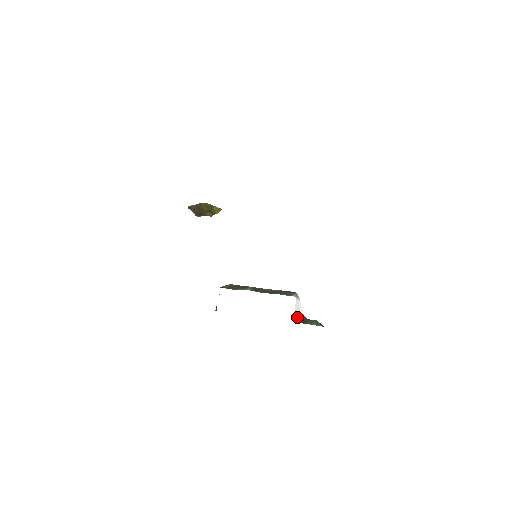
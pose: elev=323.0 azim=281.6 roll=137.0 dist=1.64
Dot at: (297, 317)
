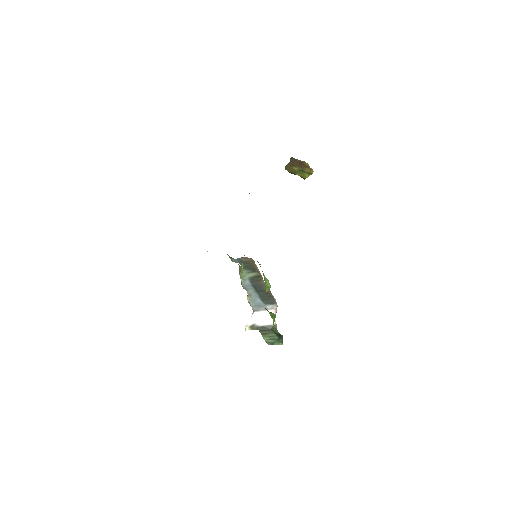
Dot at: (259, 323)
